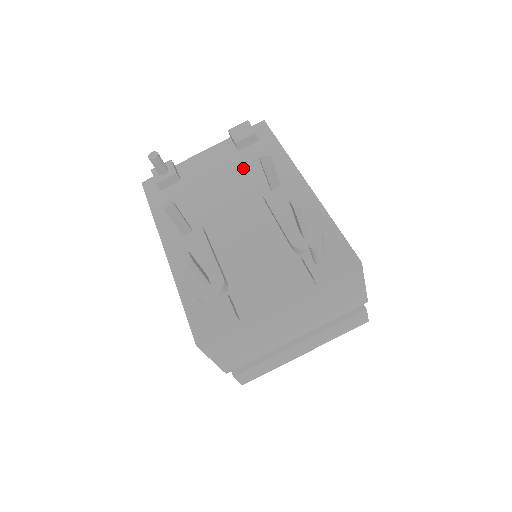
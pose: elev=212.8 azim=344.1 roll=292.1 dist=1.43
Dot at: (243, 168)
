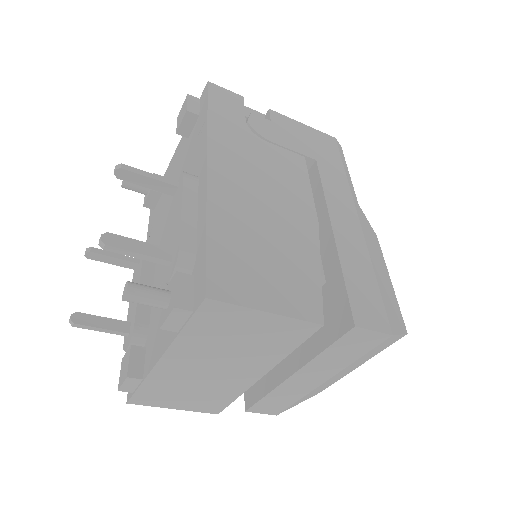
Dot at: (185, 163)
